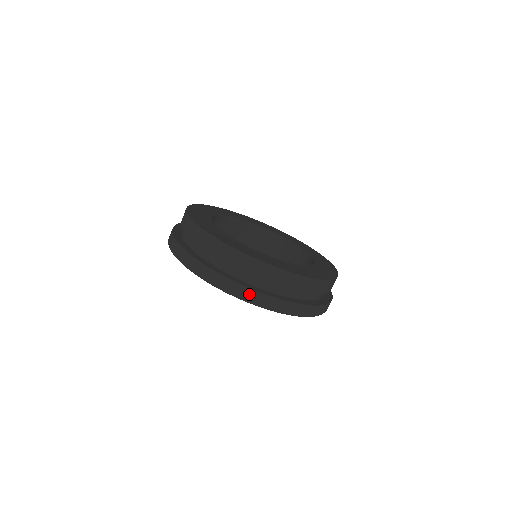
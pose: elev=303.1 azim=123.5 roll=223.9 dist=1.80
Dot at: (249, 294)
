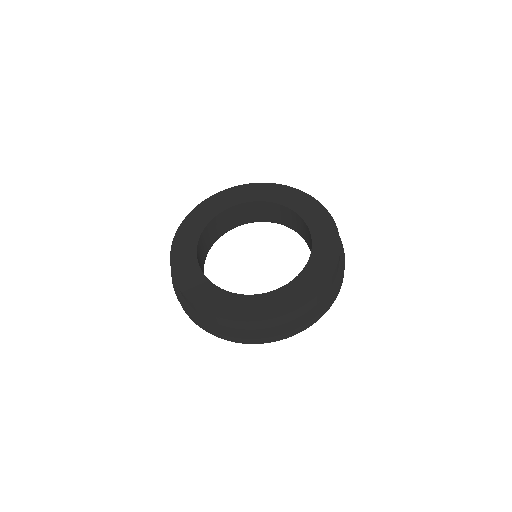
Dot at: (314, 321)
